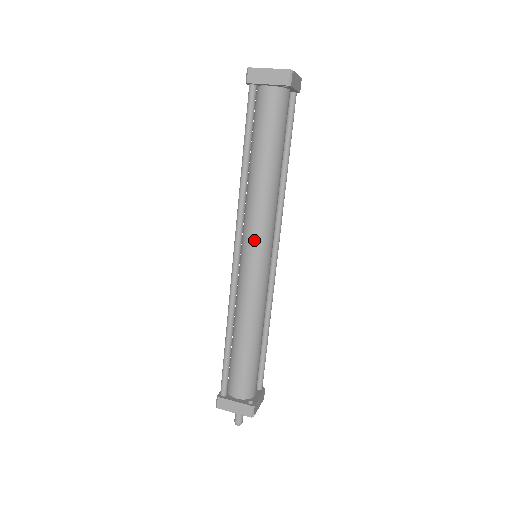
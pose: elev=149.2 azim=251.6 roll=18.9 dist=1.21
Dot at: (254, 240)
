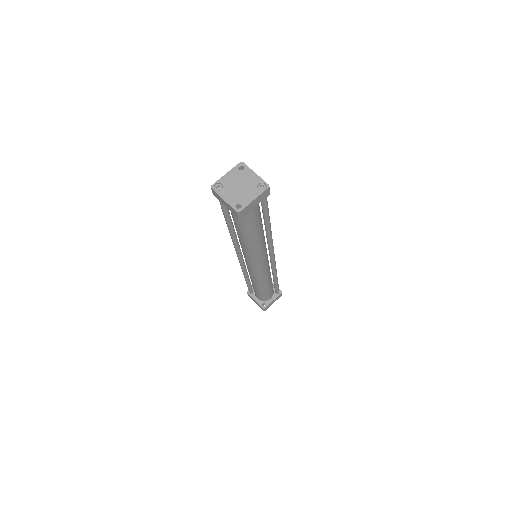
Dot at: (246, 259)
